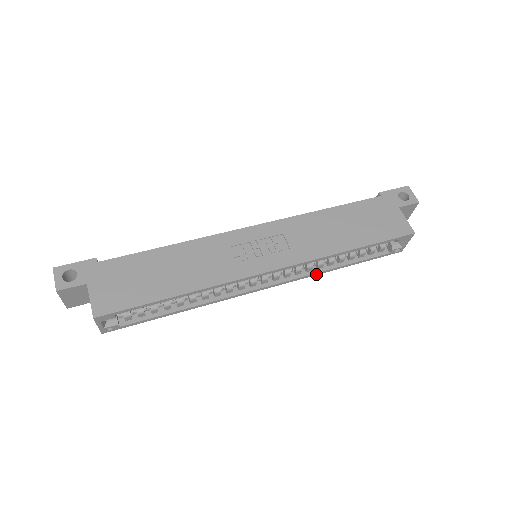
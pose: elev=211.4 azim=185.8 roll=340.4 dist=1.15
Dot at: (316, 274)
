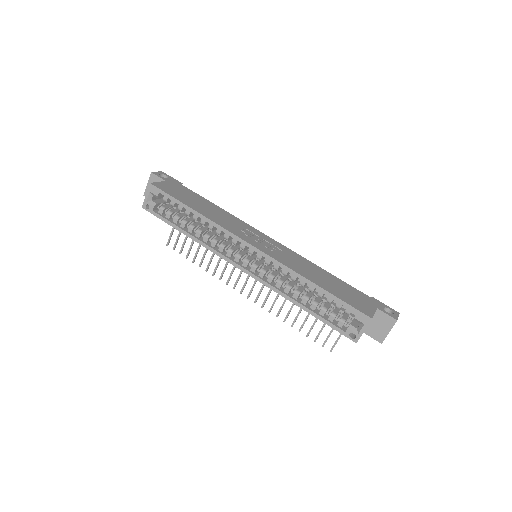
Dot at: (280, 293)
